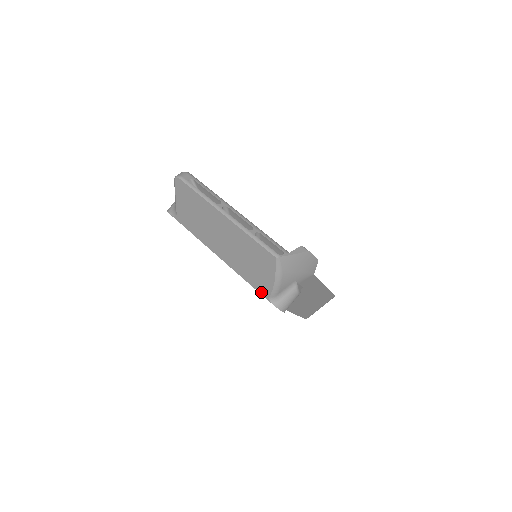
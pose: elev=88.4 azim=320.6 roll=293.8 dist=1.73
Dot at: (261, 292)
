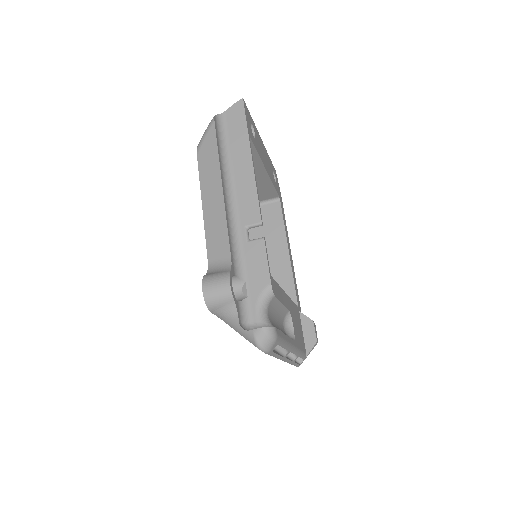
Dot at: occluded
